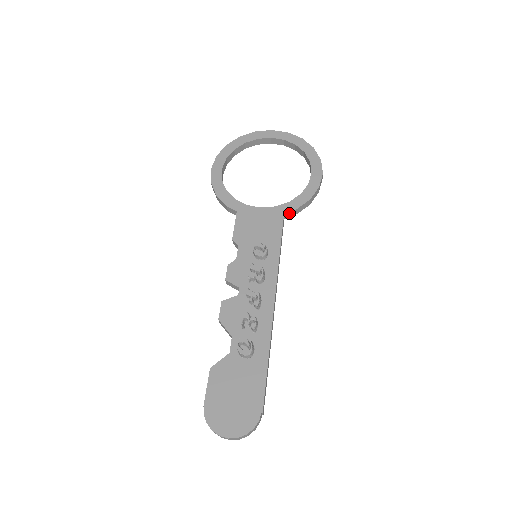
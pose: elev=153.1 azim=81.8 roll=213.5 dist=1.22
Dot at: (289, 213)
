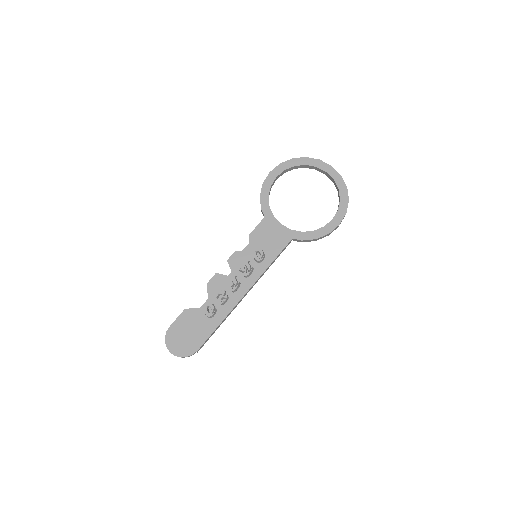
Dot at: (297, 240)
